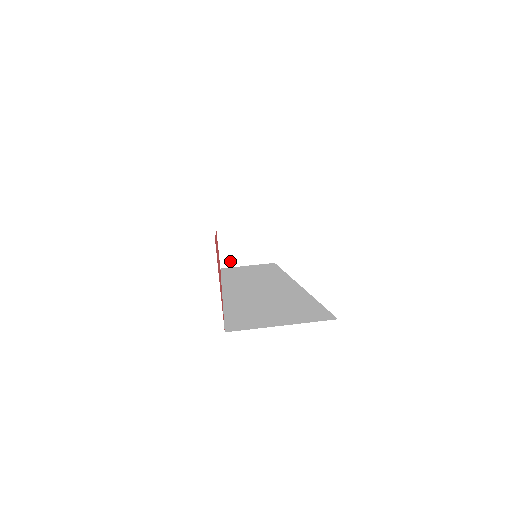
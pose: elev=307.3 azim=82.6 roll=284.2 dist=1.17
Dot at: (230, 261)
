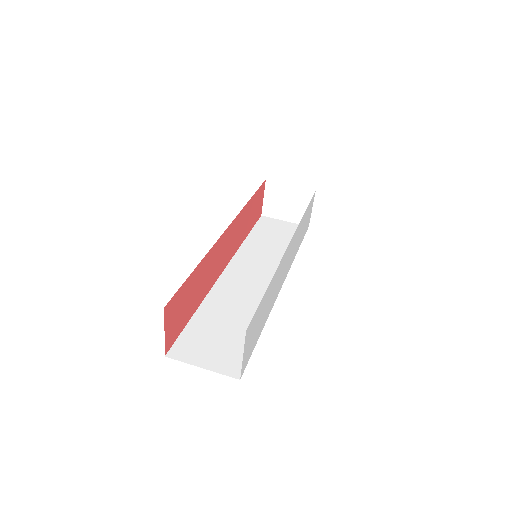
Dot at: (271, 212)
